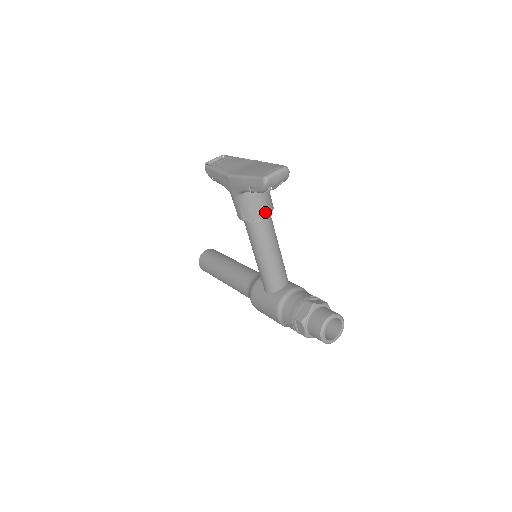
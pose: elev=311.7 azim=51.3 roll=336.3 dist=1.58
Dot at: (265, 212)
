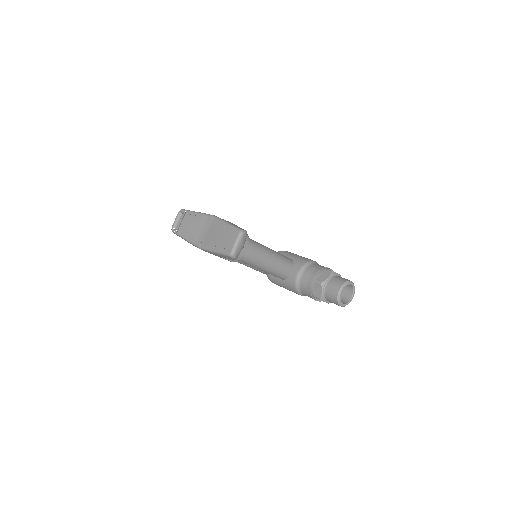
Dot at: (244, 249)
